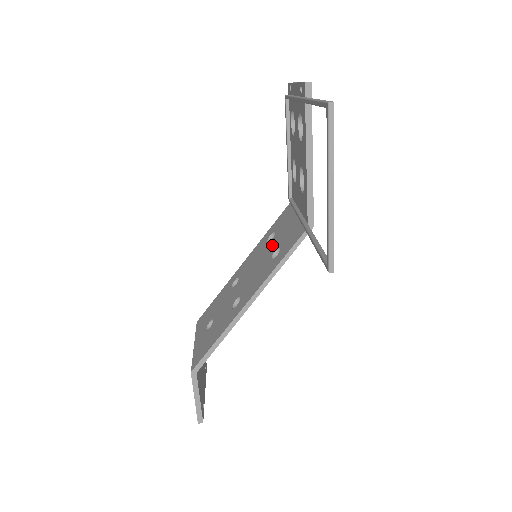
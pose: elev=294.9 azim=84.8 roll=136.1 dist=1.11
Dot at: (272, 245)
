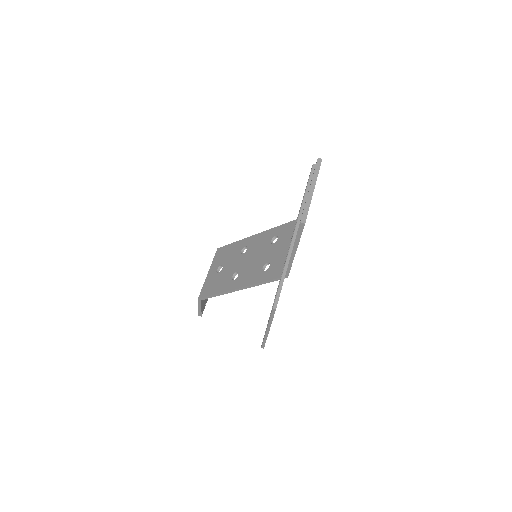
Dot at: (269, 252)
